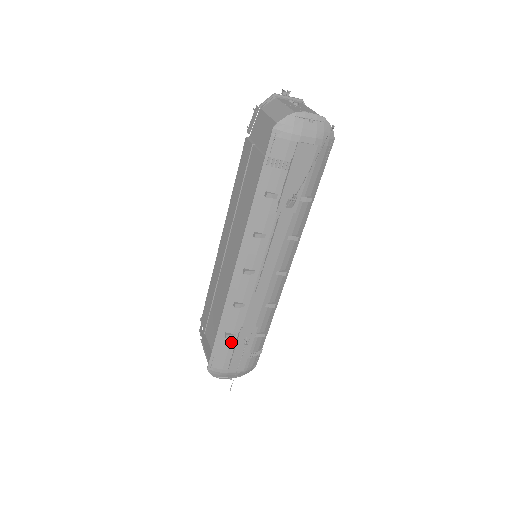
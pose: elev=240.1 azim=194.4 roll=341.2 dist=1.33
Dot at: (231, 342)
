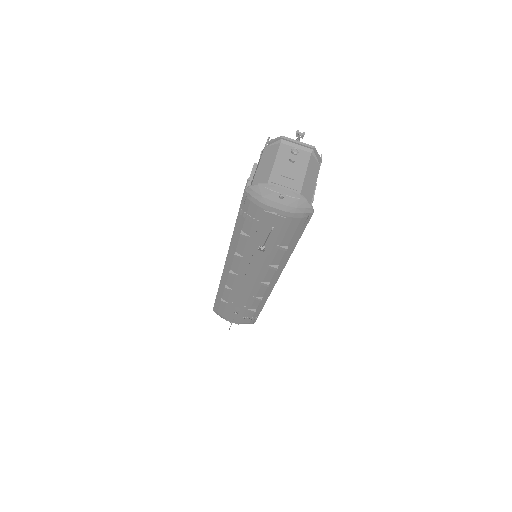
Dot at: (226, 305)
